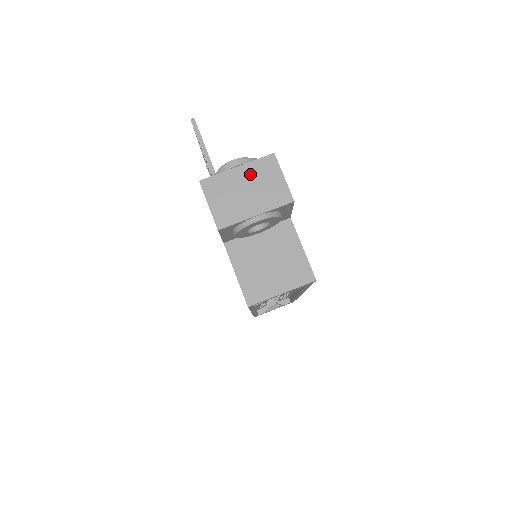
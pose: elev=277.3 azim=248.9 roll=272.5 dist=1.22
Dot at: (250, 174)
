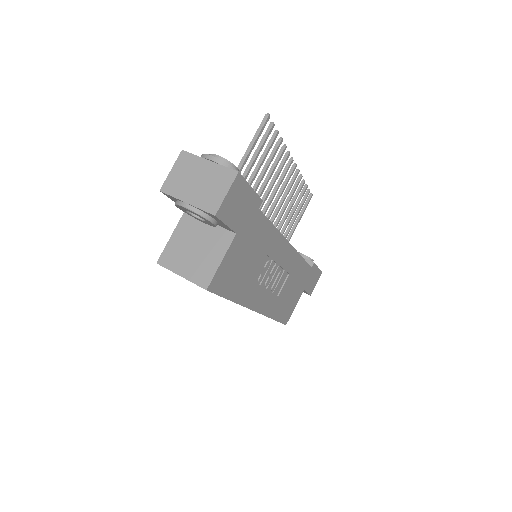
Dot at: (211, 172)
